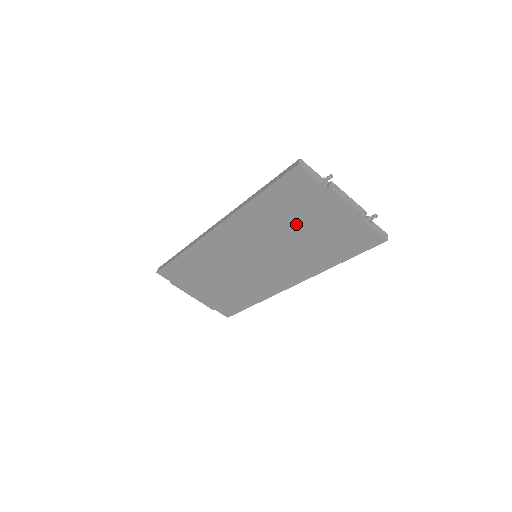
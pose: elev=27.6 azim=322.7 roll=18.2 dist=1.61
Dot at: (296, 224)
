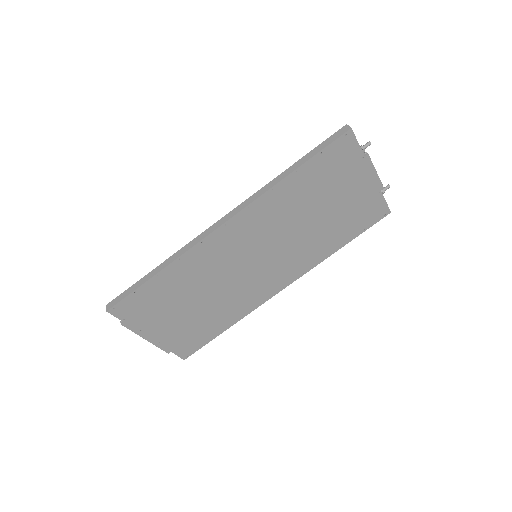
Dot at: (320, 203)
